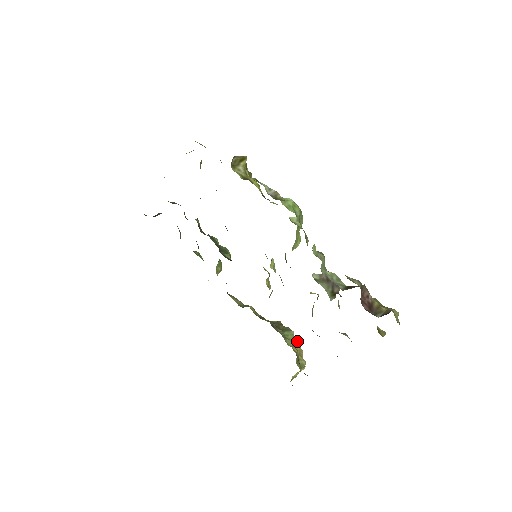
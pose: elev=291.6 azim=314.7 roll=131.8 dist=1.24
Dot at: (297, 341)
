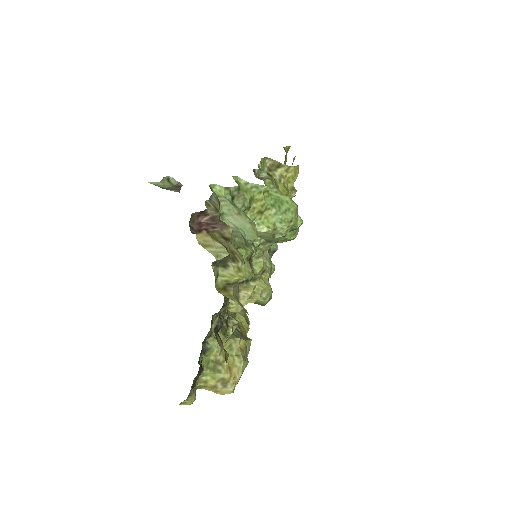
Dot at: (240, 354)
